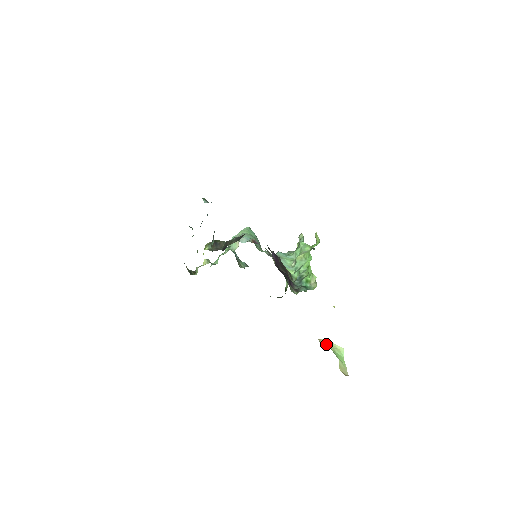
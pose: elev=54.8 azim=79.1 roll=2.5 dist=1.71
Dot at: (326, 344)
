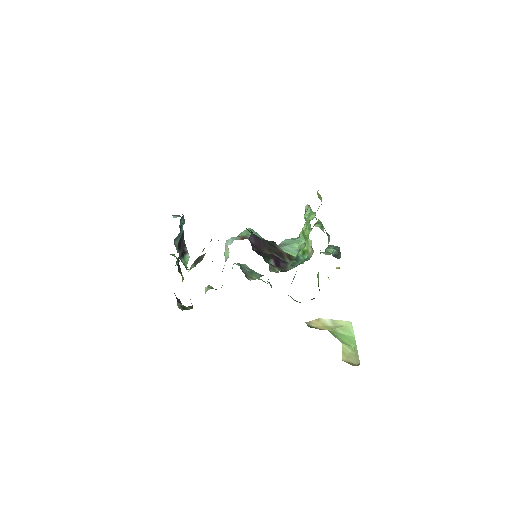
Dot at: (320, 325)
